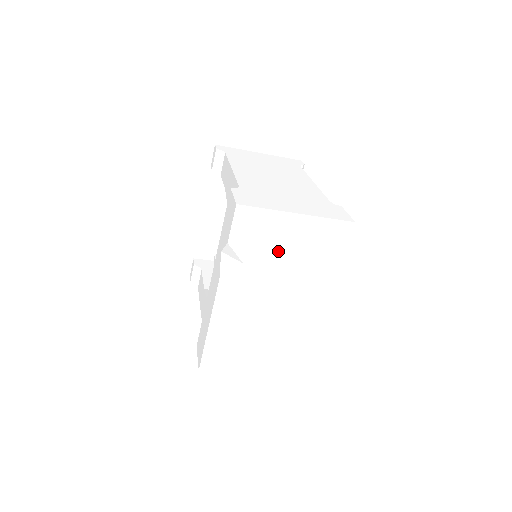
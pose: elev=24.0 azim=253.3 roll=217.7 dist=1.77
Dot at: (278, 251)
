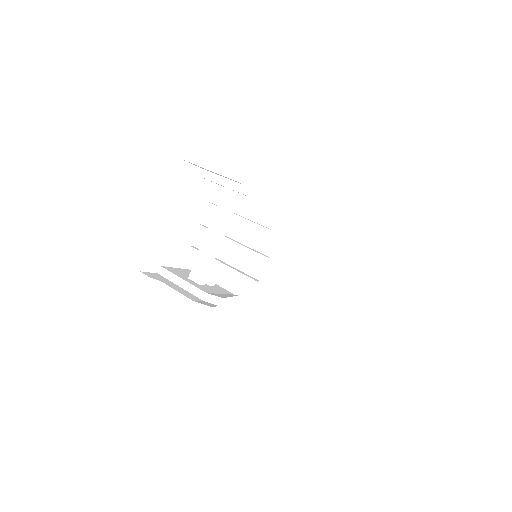
Dot at: (346, 239)
